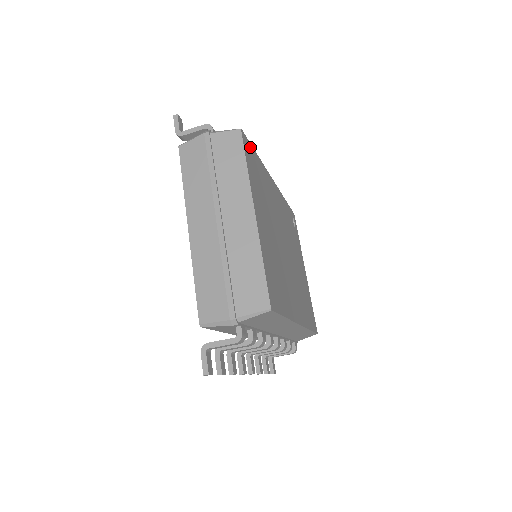
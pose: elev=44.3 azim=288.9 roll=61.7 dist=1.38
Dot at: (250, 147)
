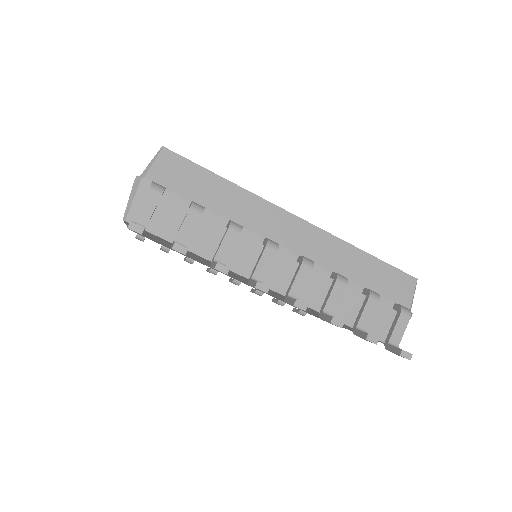
Dot at: occluded
